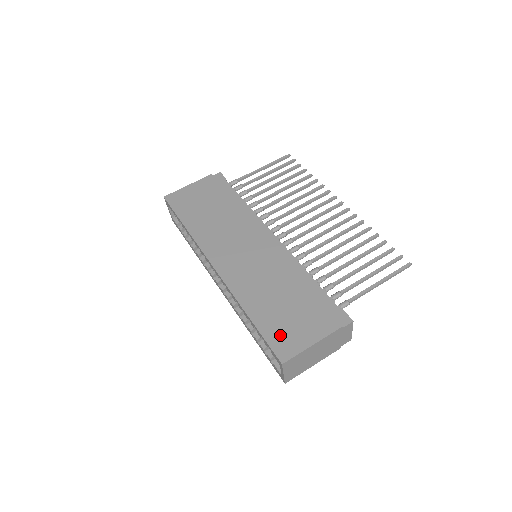
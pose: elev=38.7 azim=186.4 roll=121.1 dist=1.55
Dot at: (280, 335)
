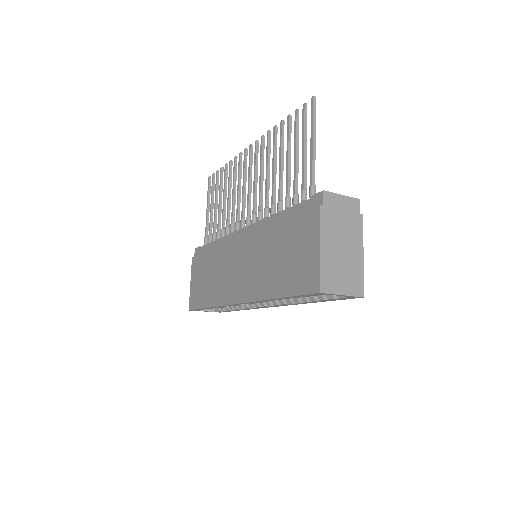
Dot at: (300, 277)
